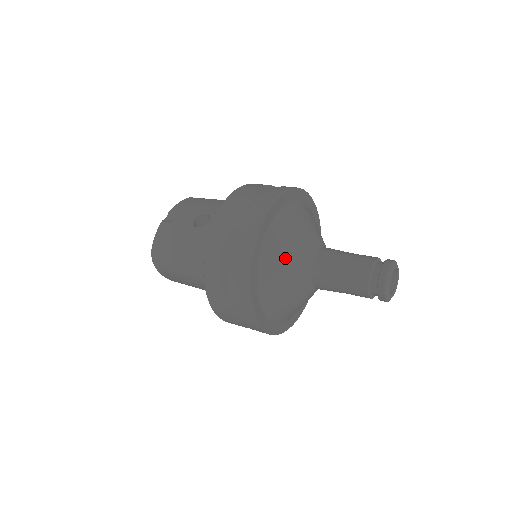
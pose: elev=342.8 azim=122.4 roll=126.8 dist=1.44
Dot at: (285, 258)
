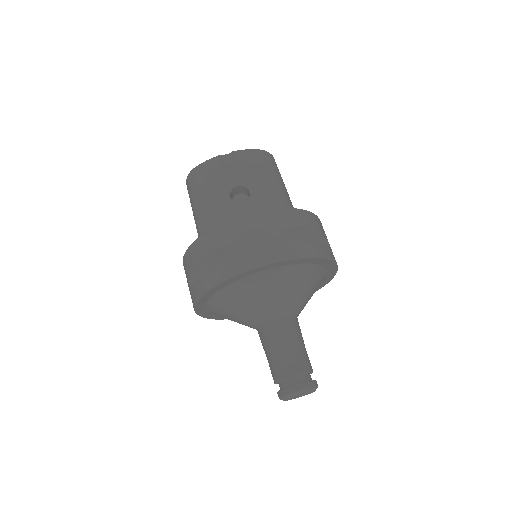
Dot at: (249, 301)
